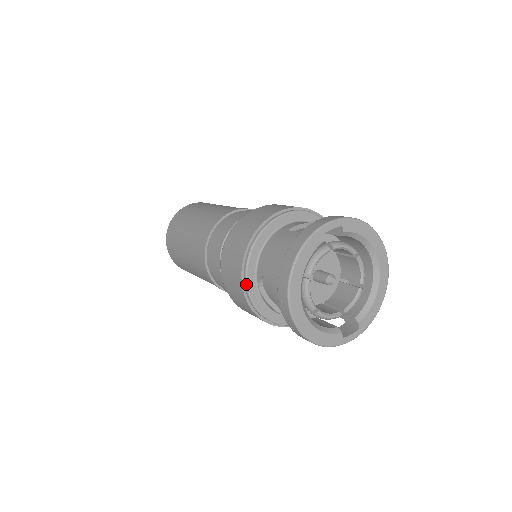
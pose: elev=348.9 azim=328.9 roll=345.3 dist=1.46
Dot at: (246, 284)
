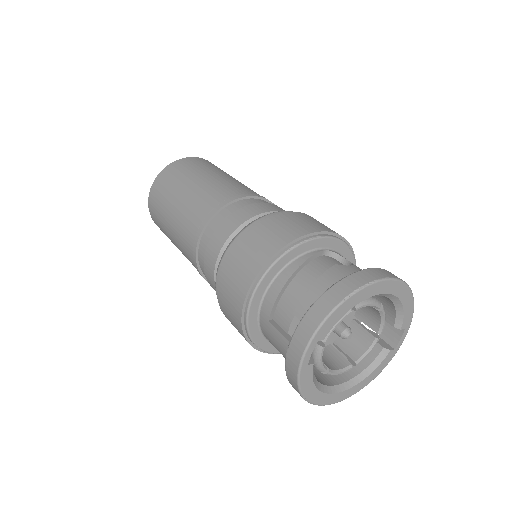
Dot at: occluded
